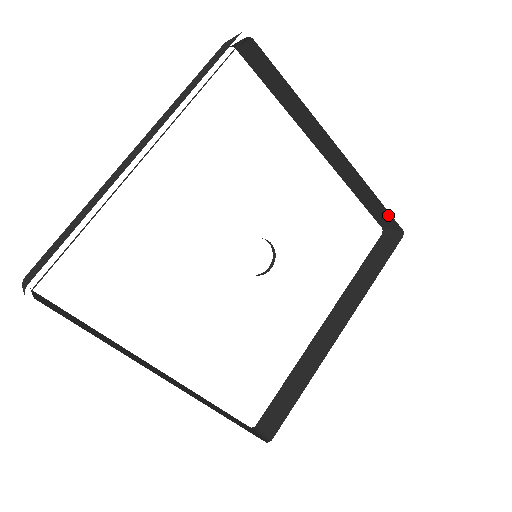
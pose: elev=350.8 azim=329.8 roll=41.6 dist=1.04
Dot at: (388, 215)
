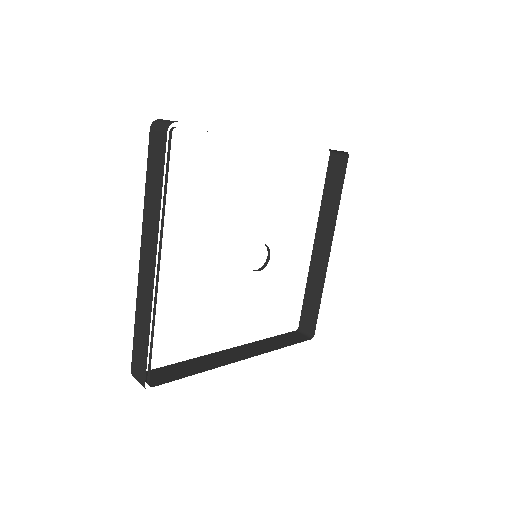
Dot at: (315, 318)
